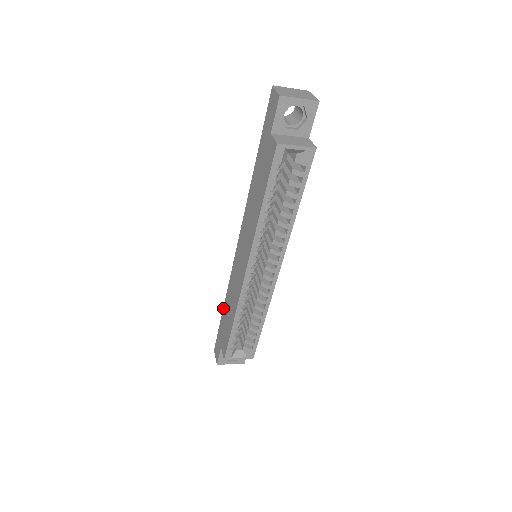
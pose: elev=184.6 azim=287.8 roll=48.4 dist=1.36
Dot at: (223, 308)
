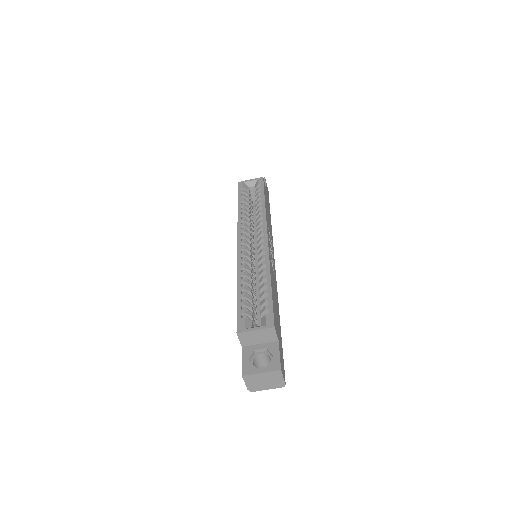
Dot at: occluded
